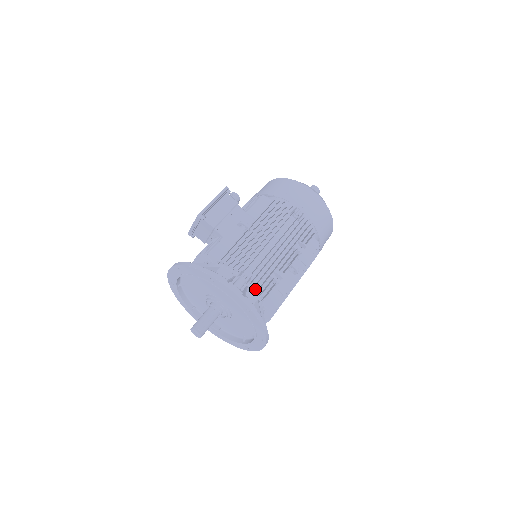
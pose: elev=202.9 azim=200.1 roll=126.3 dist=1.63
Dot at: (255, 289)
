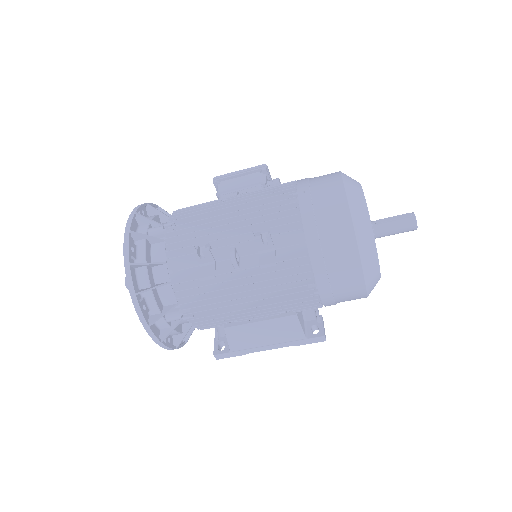
Dot at: (171, 249)
